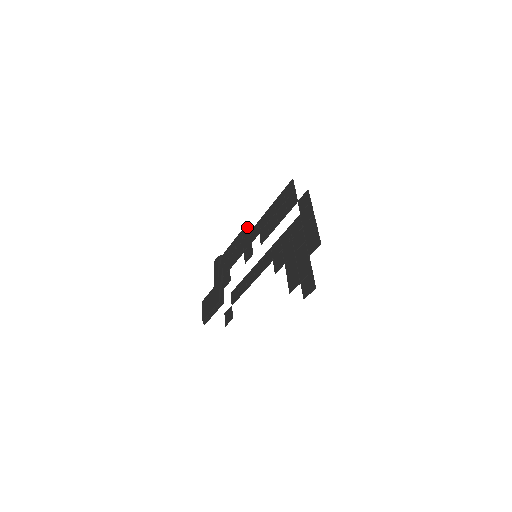
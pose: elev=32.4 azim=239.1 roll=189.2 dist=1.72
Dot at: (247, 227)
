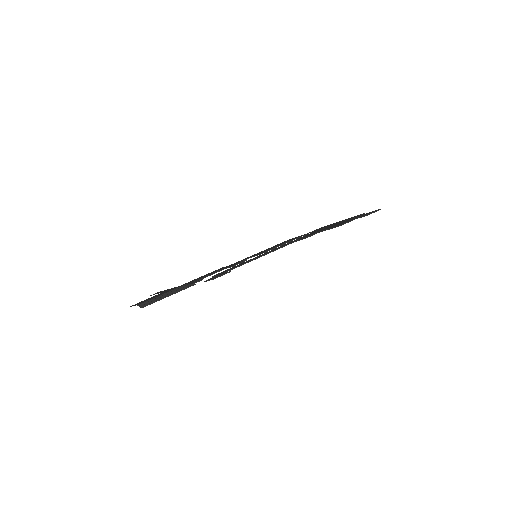
Dot at: occluded
